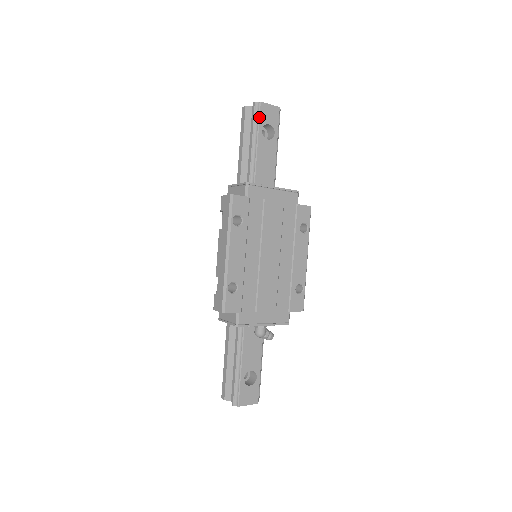
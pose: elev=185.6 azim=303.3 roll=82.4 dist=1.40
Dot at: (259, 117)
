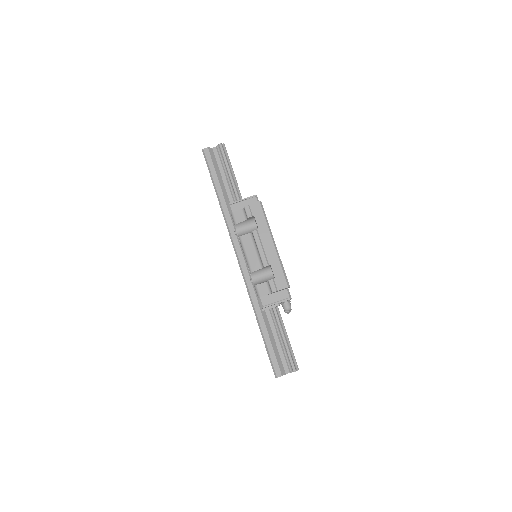
Dot at: (227, 154)
